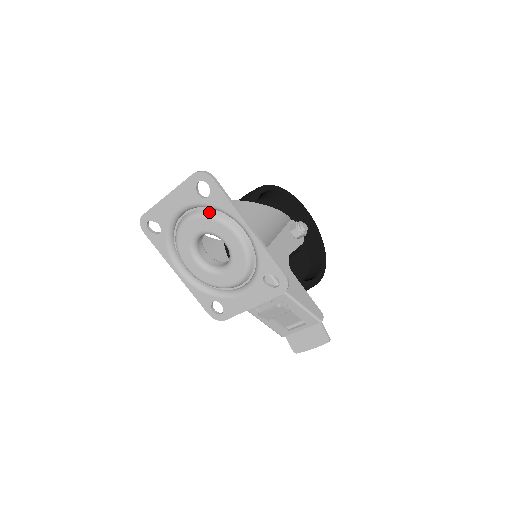
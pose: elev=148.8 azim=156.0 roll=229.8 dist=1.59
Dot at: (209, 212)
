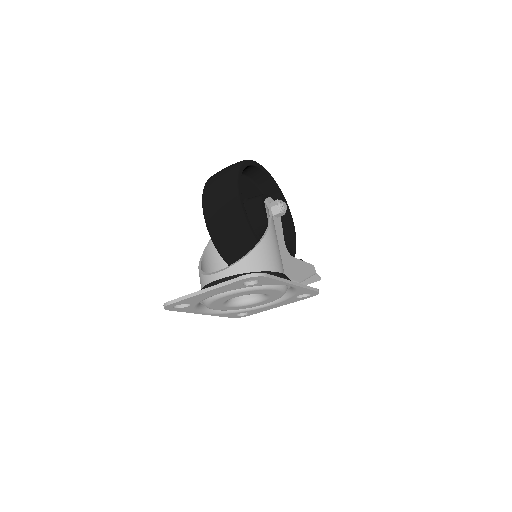
Dot at: occluded
